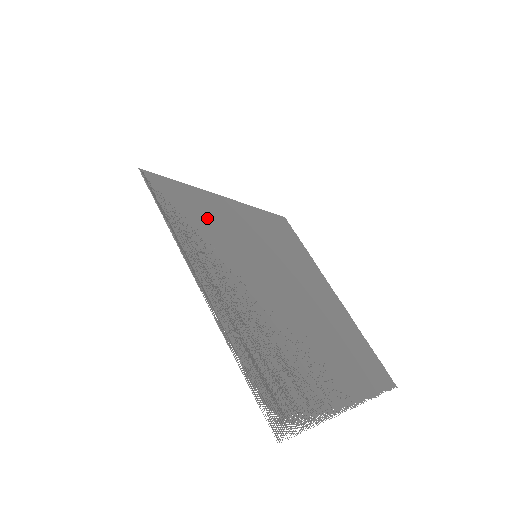
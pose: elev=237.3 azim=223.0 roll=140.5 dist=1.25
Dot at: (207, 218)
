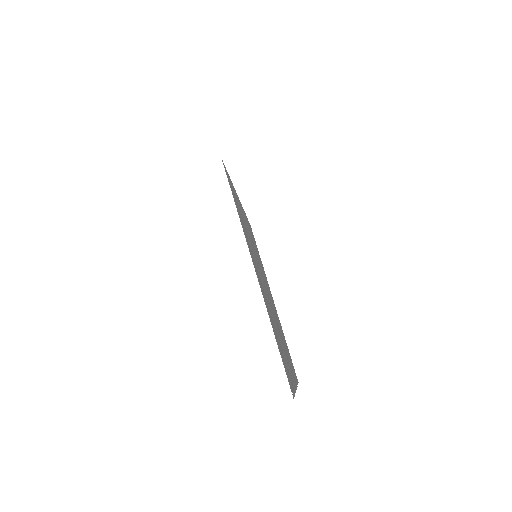
Dot at: occluded
